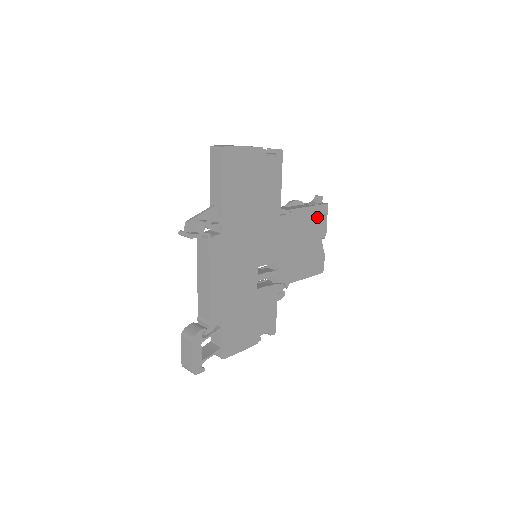
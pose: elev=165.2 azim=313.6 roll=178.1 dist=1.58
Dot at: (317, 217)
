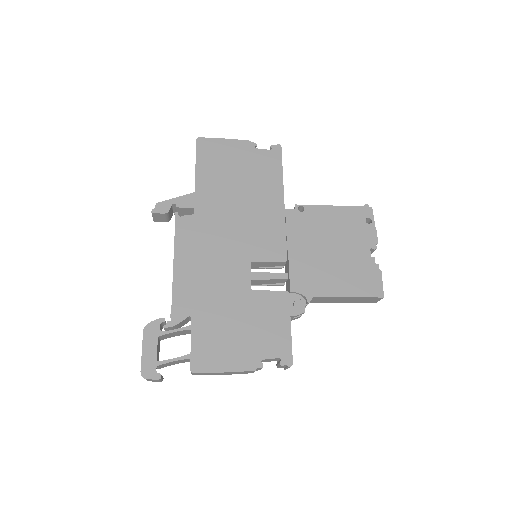
Dot at: (354, 220)
